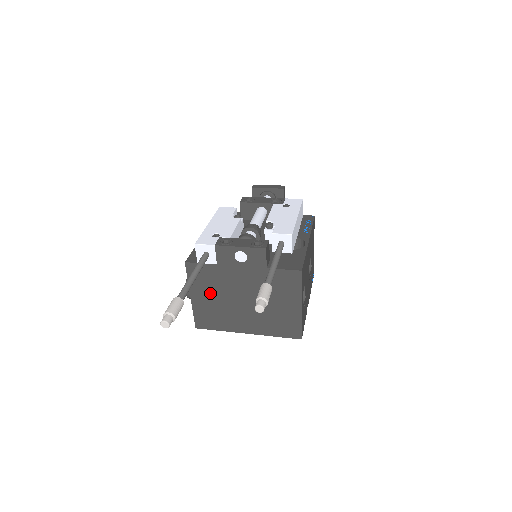
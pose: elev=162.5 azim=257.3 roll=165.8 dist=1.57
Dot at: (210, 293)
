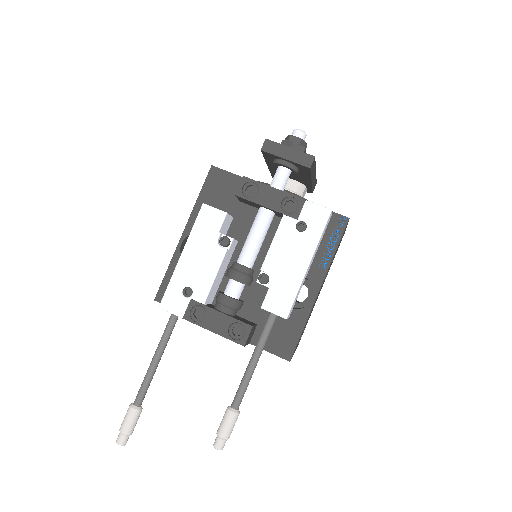
Dot at: occluded
